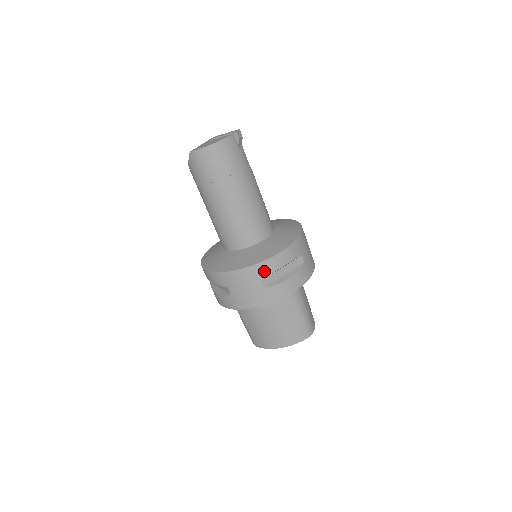
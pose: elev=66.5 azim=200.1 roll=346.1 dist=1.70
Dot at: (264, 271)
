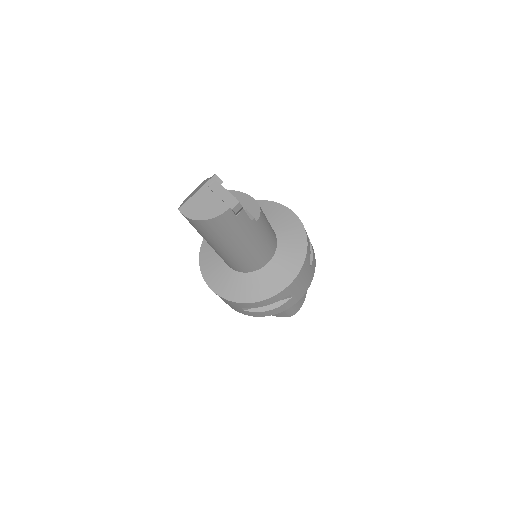
Dot at: (244, 306)
